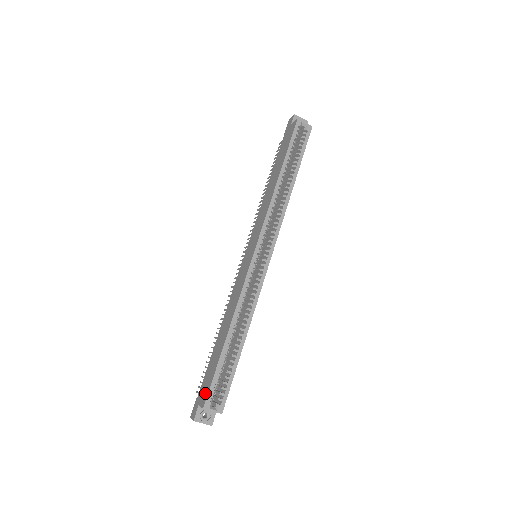
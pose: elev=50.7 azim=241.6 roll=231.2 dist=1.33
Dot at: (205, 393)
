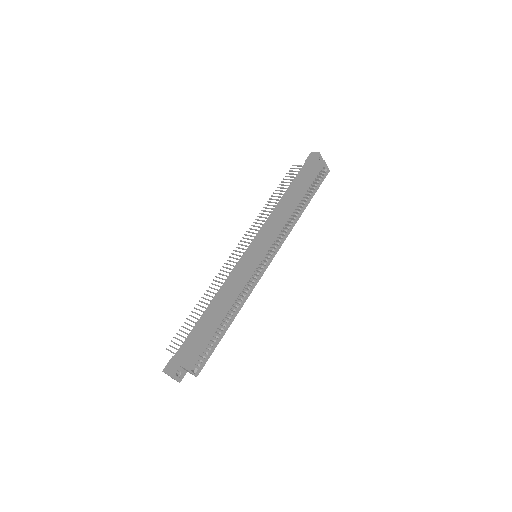
Dot at: (189, 357)
